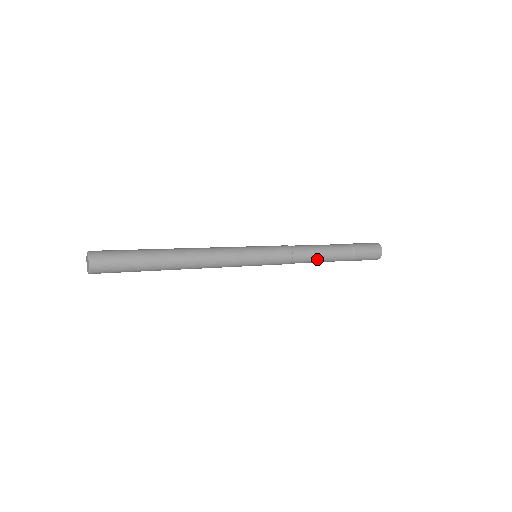
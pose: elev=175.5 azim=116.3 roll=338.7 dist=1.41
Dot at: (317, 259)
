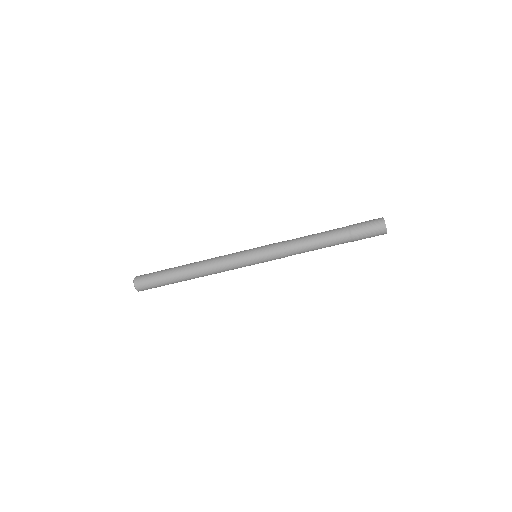
Dot at: (310, 241)
